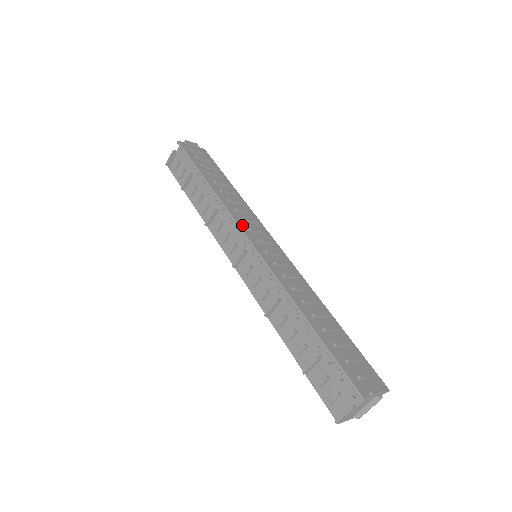
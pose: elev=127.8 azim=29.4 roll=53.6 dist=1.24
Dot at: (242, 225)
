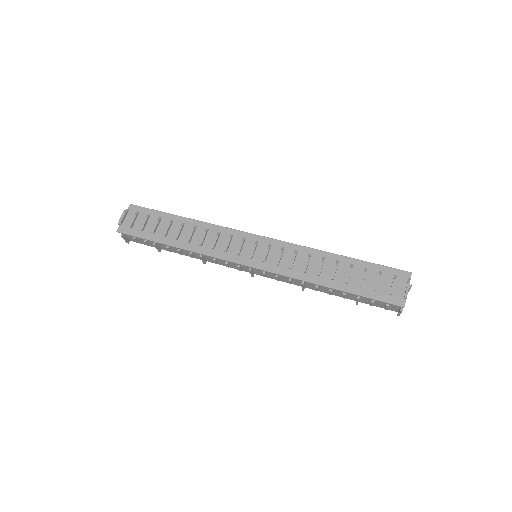
Dot at: (230, 257)
